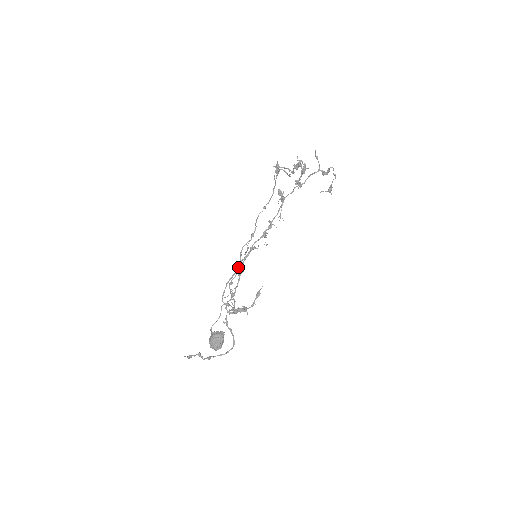
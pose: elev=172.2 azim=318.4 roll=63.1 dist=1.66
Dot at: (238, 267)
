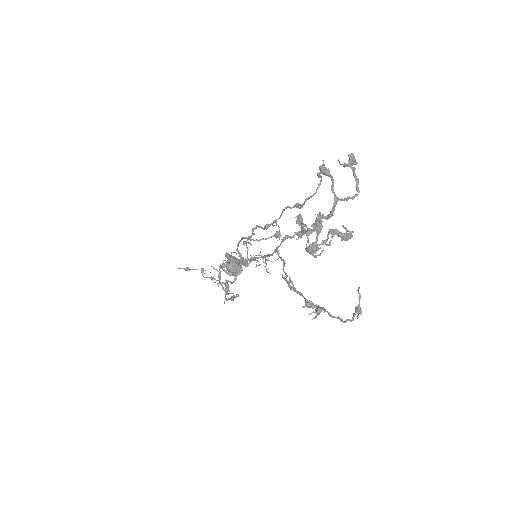
Dot at: (247, 240)
